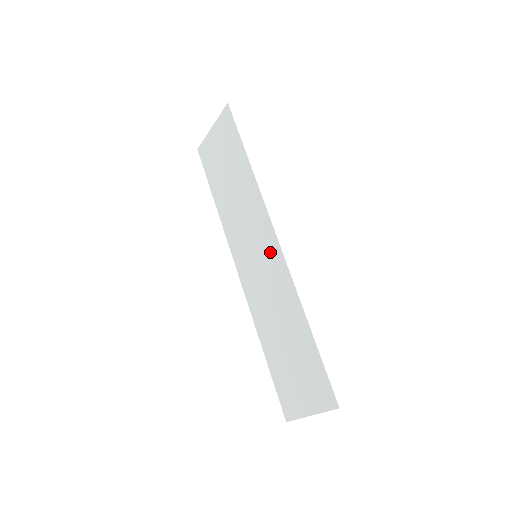
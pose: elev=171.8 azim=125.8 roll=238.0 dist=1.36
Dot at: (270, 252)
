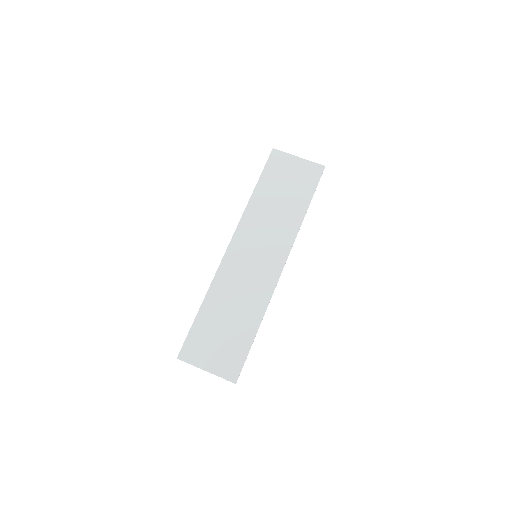
Dot at: (271, 267)
